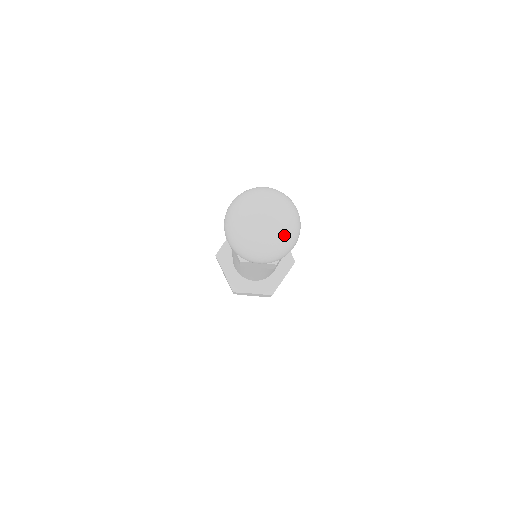
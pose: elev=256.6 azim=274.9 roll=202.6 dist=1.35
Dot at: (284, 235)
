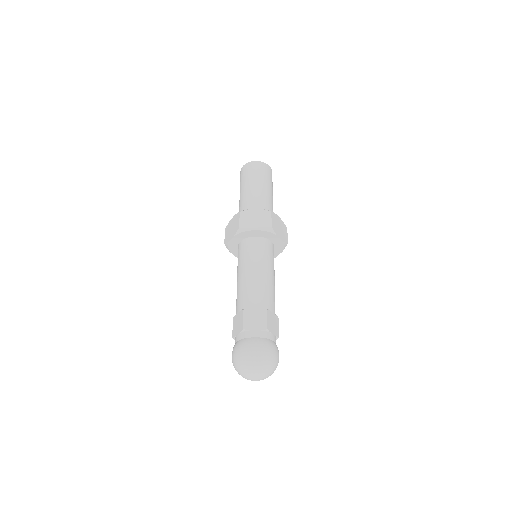
Dot at: occluded
